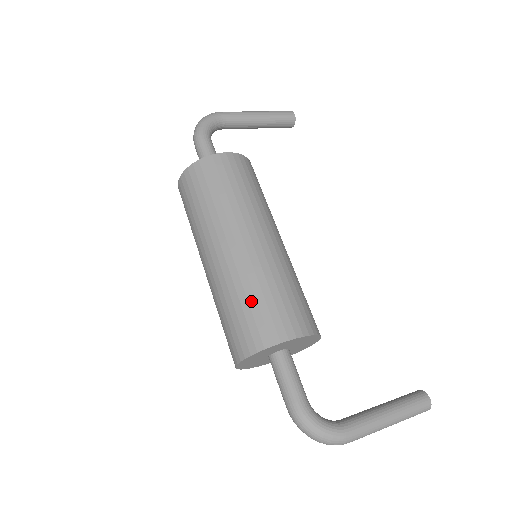
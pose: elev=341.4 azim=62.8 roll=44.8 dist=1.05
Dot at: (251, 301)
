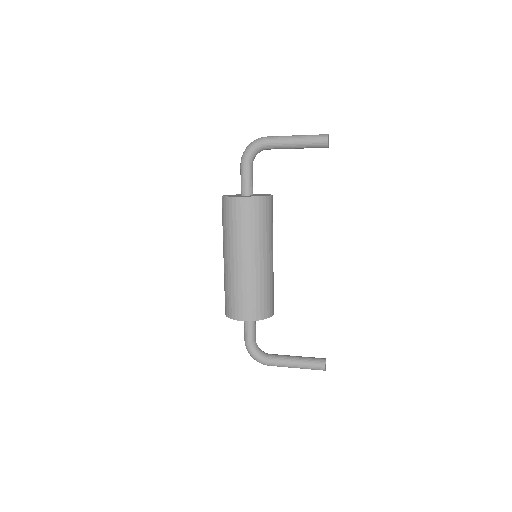
Dot at: (229, 293)
